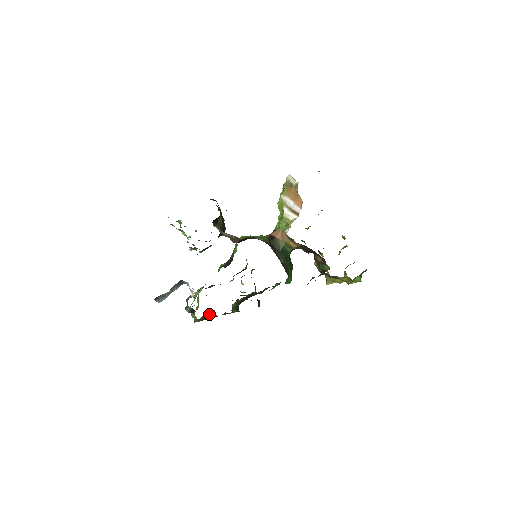
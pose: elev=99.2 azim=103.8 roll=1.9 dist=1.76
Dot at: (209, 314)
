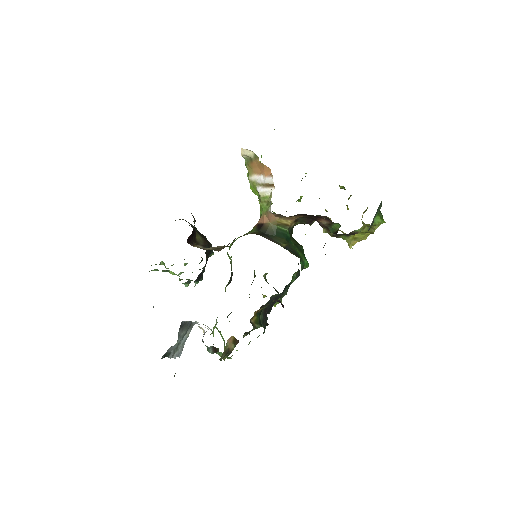
Dot at: (230, 343)
